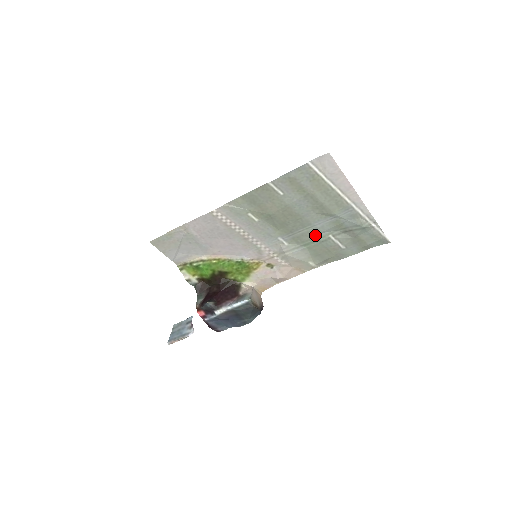
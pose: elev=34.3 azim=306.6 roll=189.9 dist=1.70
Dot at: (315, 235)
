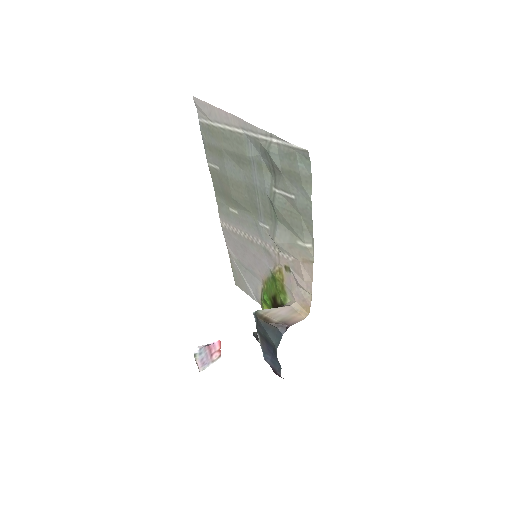
Dot at: (268, 198)
